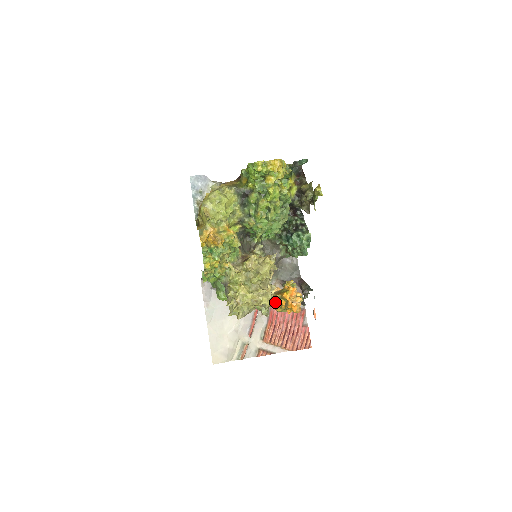
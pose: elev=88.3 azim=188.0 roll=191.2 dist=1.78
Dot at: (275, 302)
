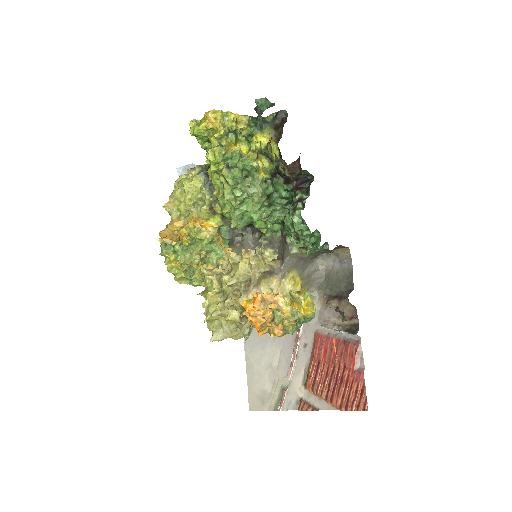
Dot at: (246, 317)
